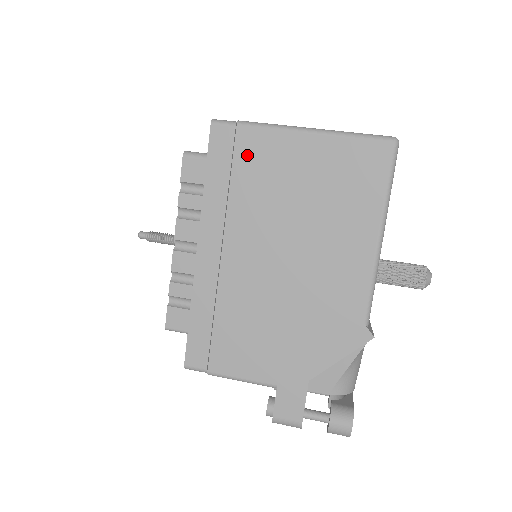
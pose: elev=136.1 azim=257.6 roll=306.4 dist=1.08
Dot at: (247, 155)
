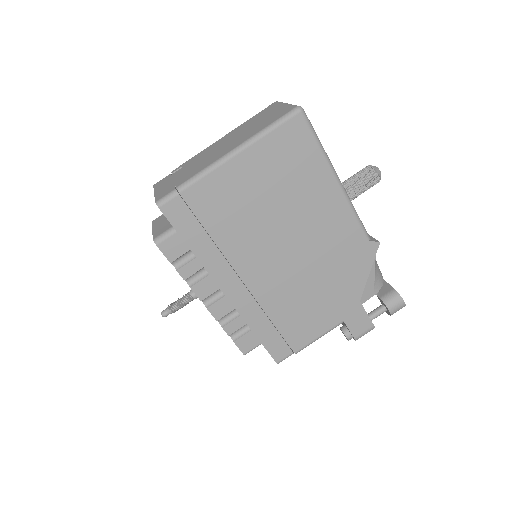
Dot at: (205, 207)
